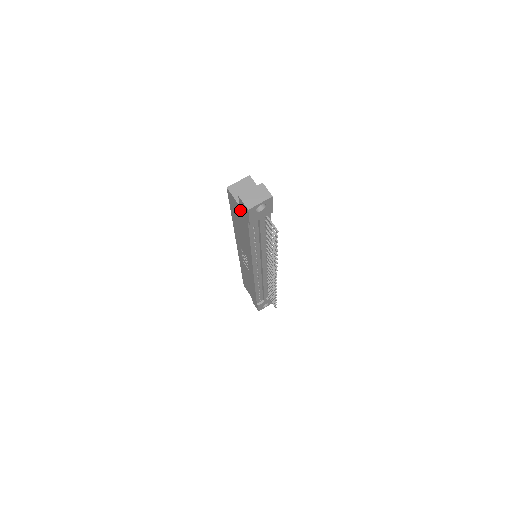
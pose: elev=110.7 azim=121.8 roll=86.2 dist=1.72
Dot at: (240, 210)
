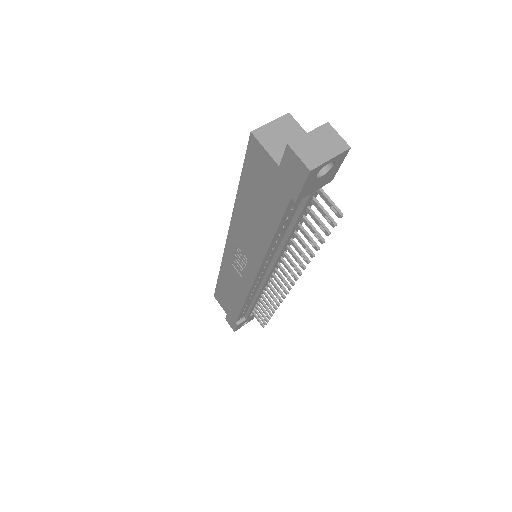
Dot at: (276, 174)
